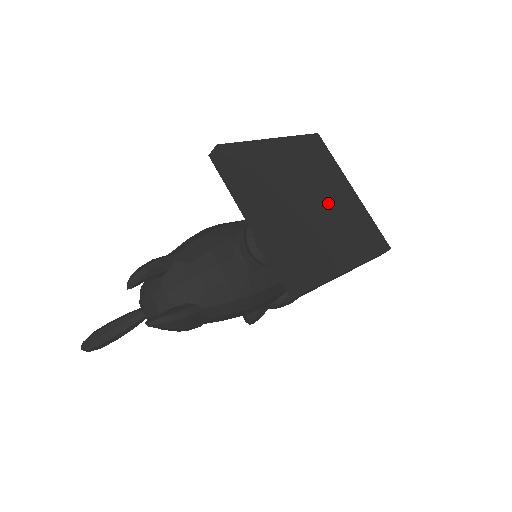
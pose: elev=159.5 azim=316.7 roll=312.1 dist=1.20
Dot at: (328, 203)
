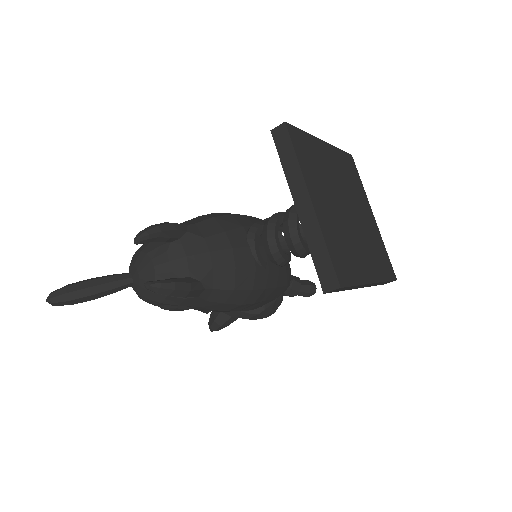
Dot at: (358, 217)
